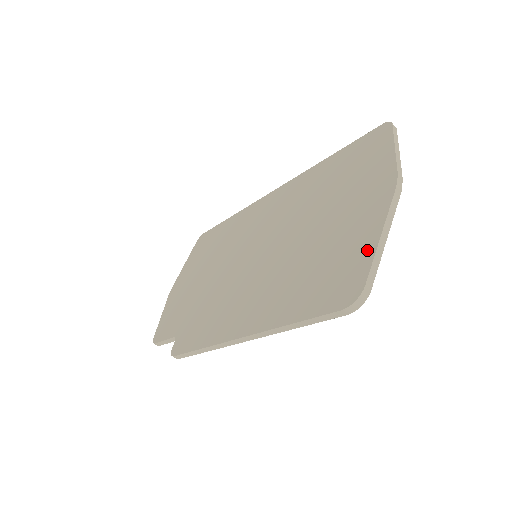
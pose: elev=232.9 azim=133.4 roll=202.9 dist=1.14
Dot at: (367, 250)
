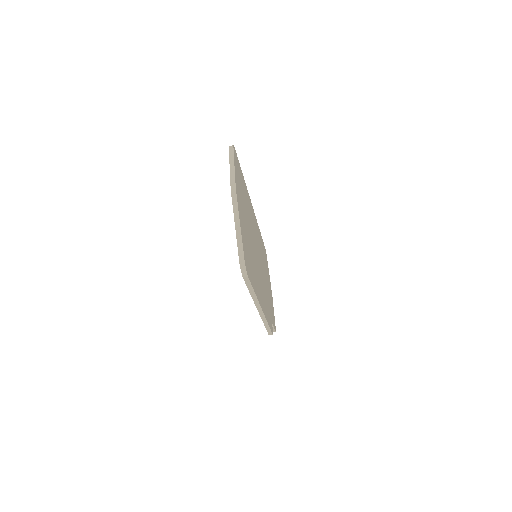
Dot at: occluded
